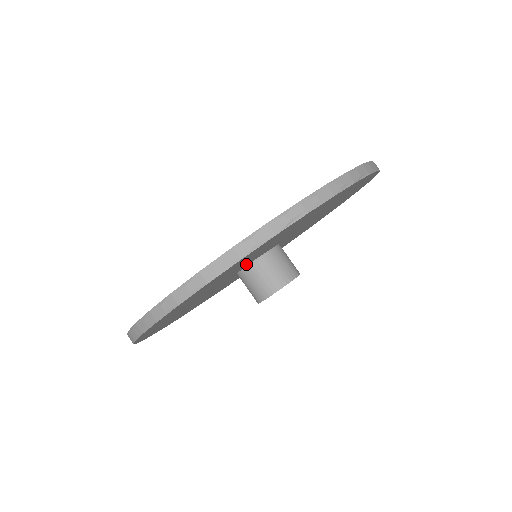
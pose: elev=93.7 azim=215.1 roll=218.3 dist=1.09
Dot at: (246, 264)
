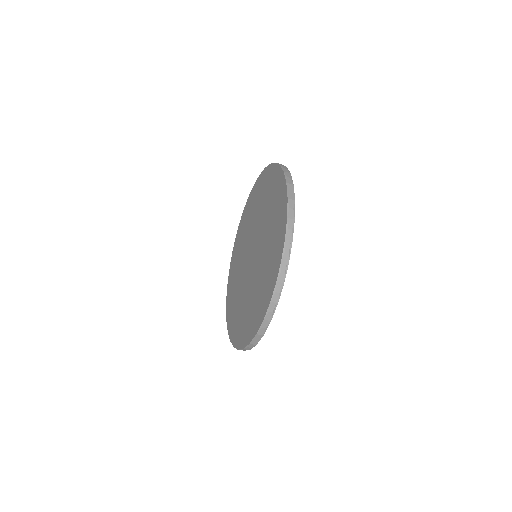
Dot at: occluded
